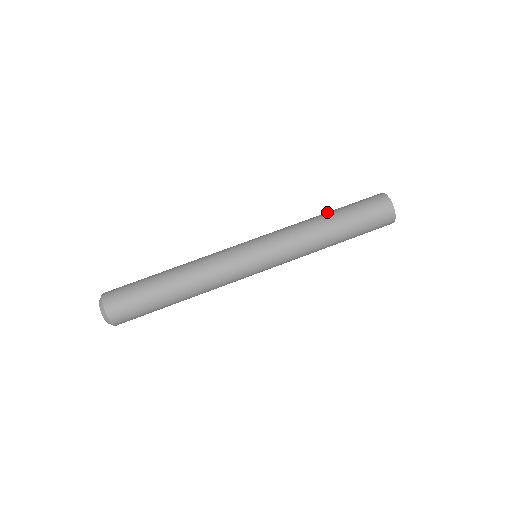
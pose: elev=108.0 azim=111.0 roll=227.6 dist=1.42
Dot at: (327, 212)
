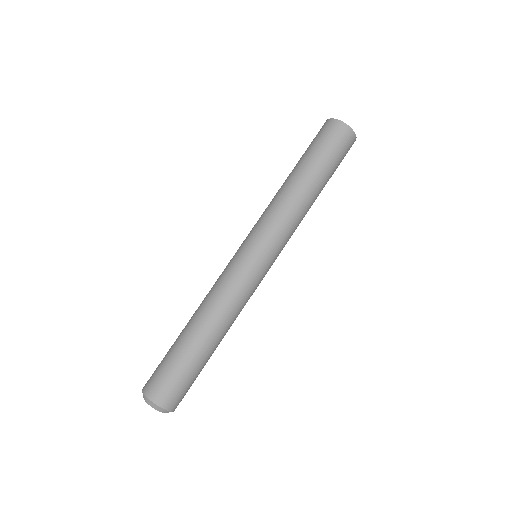
Dot at: (296, 171)
